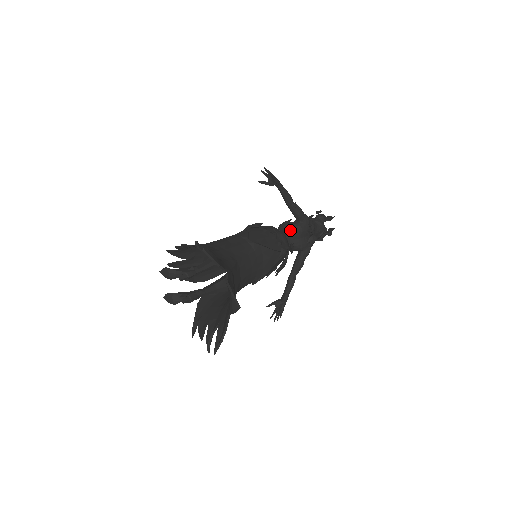
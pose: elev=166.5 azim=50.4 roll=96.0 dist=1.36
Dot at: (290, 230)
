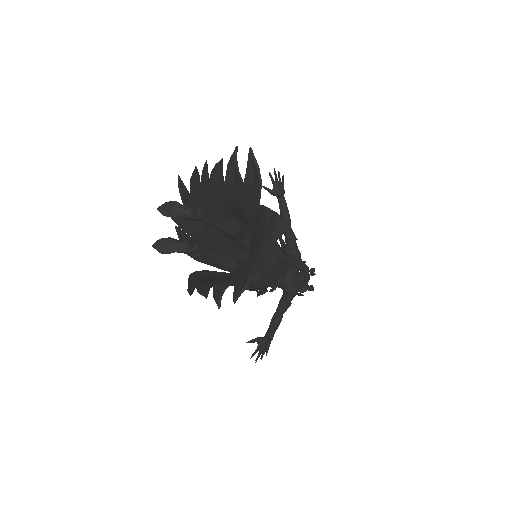
Dot at: occluded
